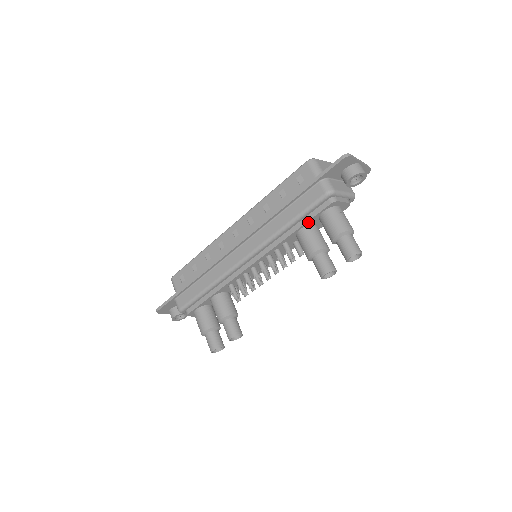
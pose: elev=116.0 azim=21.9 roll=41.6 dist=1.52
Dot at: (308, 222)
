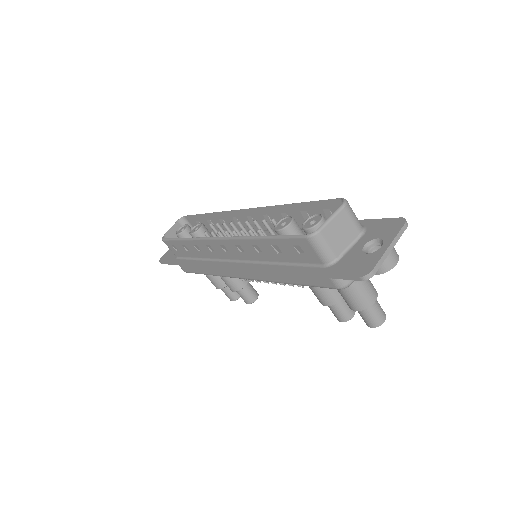
Dot at: occluded
